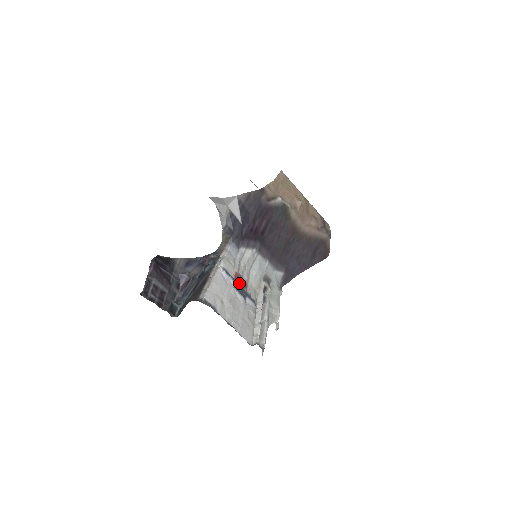
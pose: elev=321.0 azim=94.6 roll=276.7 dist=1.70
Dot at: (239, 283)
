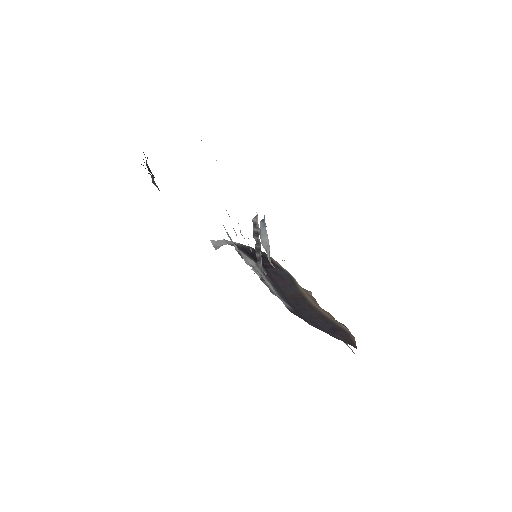
Dot at: occluded
